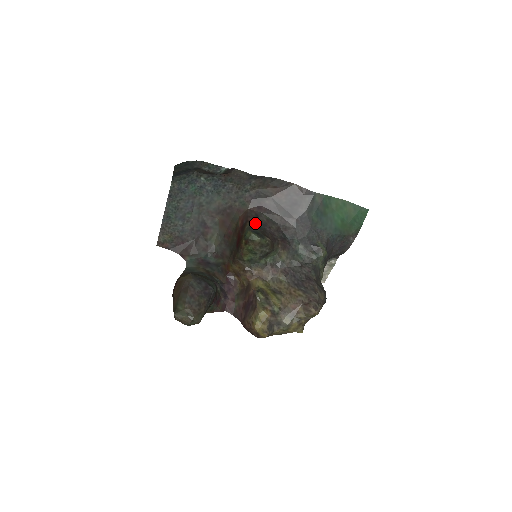
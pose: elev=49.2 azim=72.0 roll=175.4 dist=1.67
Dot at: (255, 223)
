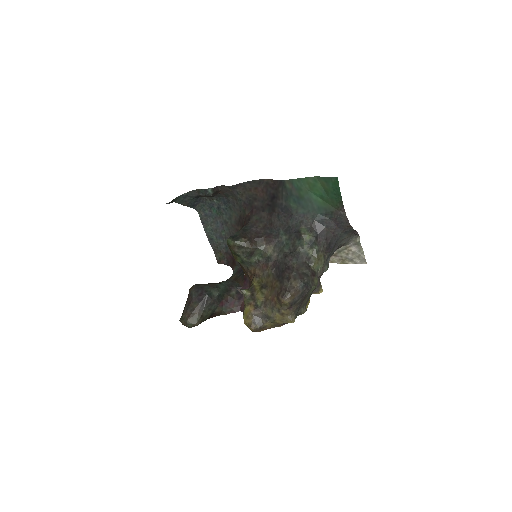
Dot at: (244, 227)
